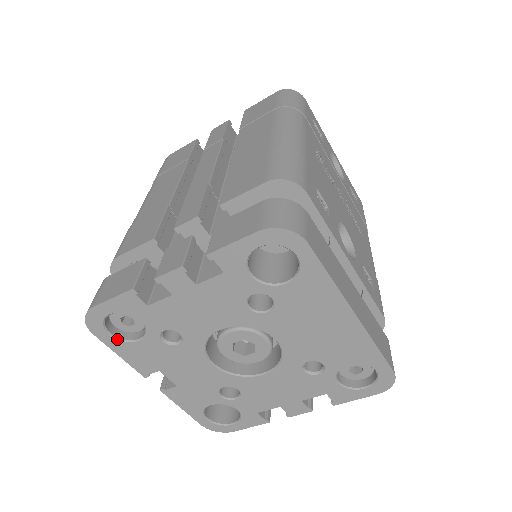
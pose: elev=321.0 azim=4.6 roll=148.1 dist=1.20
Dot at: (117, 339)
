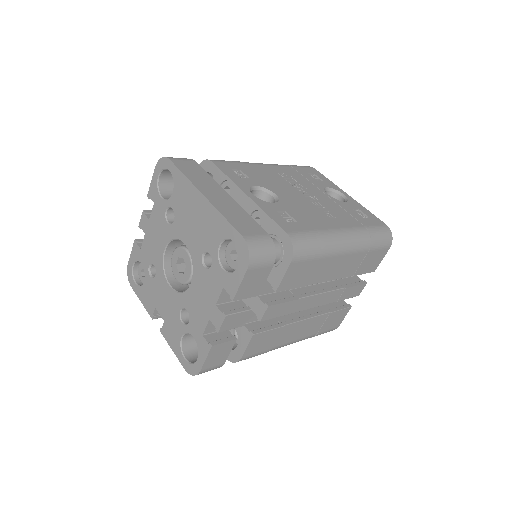
Dot at: (138, 286)
